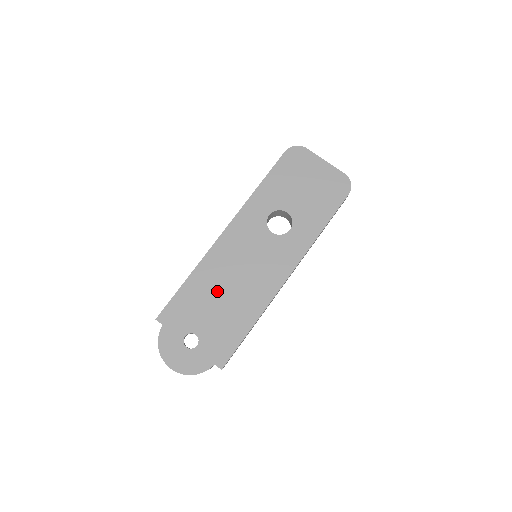
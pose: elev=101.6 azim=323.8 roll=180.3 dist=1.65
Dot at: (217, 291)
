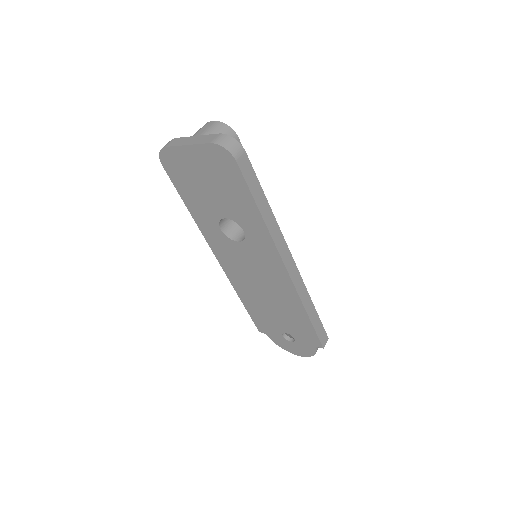
Dot at: (263, 302)
